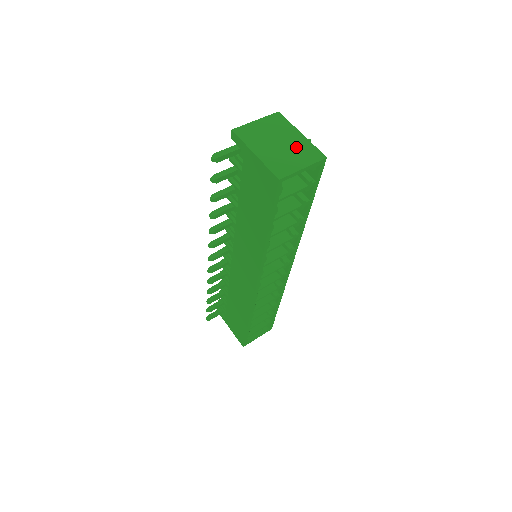
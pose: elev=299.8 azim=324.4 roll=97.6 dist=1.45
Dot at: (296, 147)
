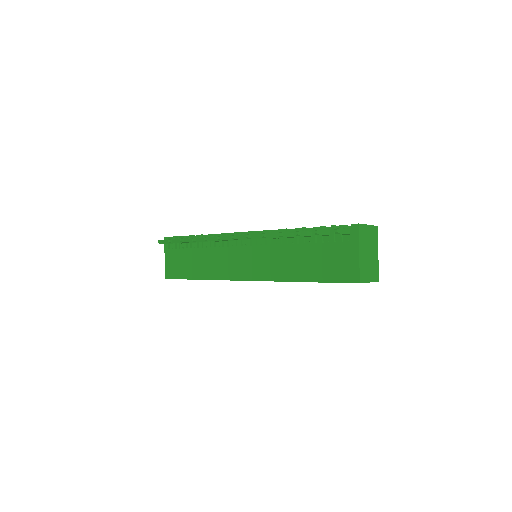
Dot at: (373, 263)
